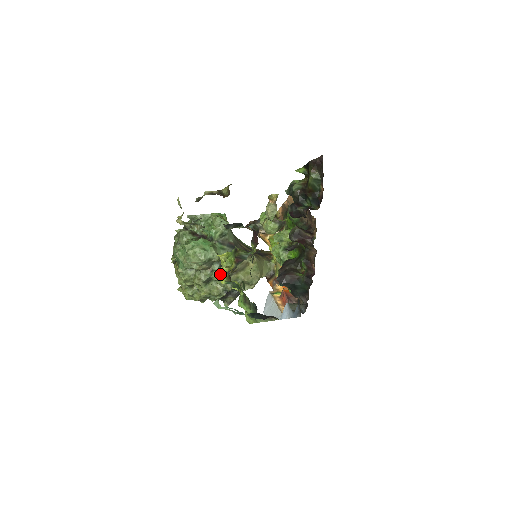
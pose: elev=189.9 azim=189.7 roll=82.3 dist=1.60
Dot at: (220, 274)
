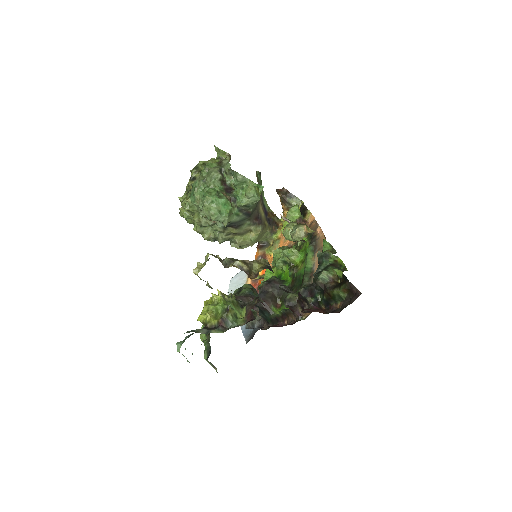
Dot at: (220, 229)
